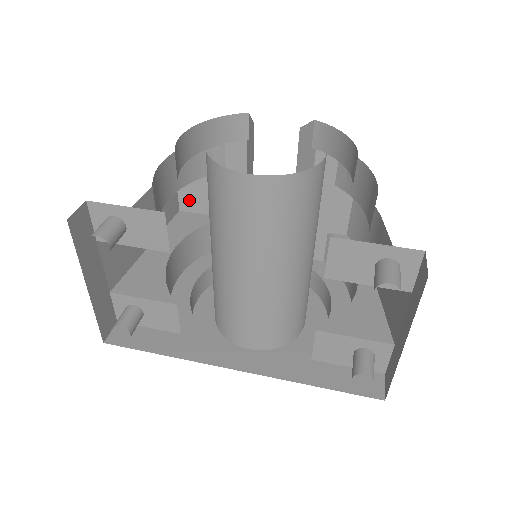
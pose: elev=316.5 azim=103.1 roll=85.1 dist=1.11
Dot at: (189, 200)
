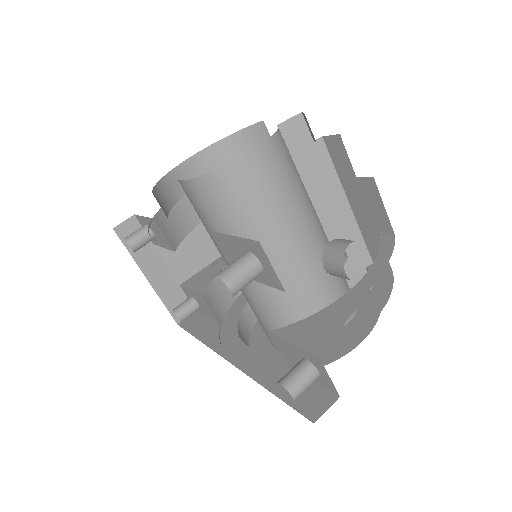
Dot at: occluded
